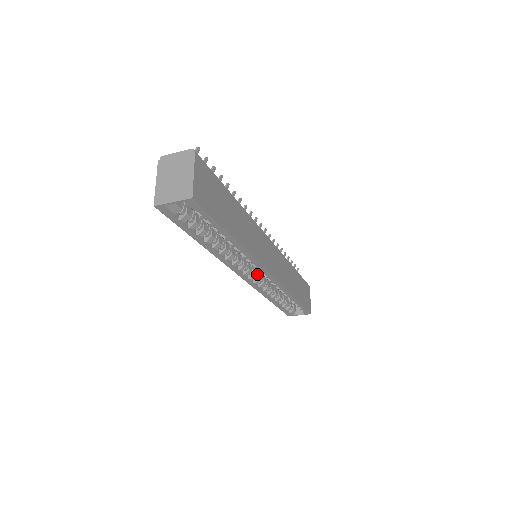
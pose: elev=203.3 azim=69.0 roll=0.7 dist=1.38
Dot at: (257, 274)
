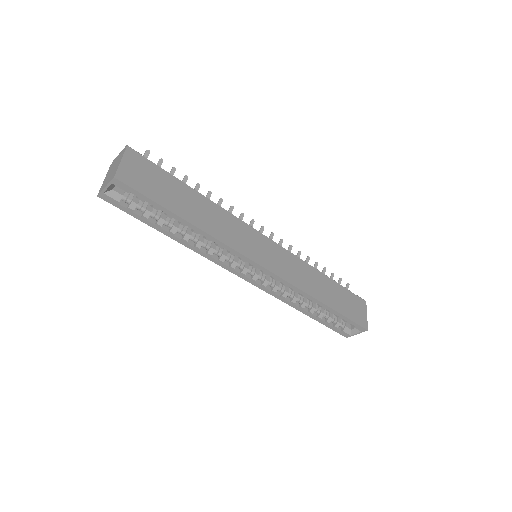
Dot at: (262, 275)
